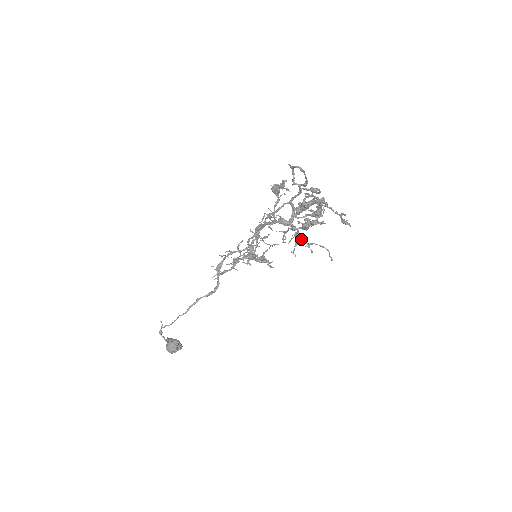
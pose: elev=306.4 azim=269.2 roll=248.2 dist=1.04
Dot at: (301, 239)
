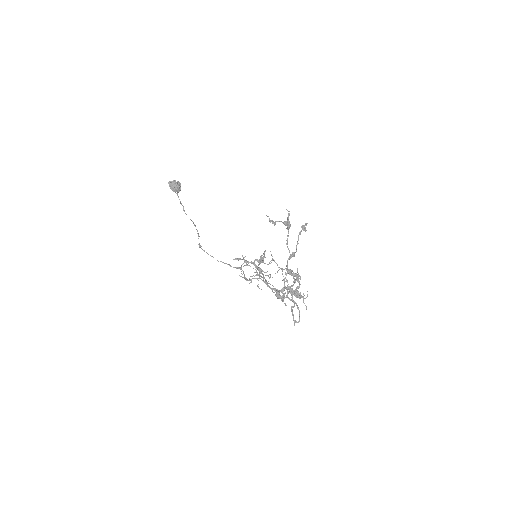
Dot at: occluded
